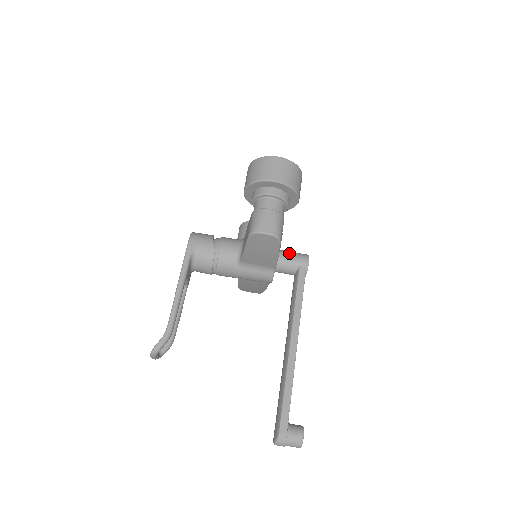
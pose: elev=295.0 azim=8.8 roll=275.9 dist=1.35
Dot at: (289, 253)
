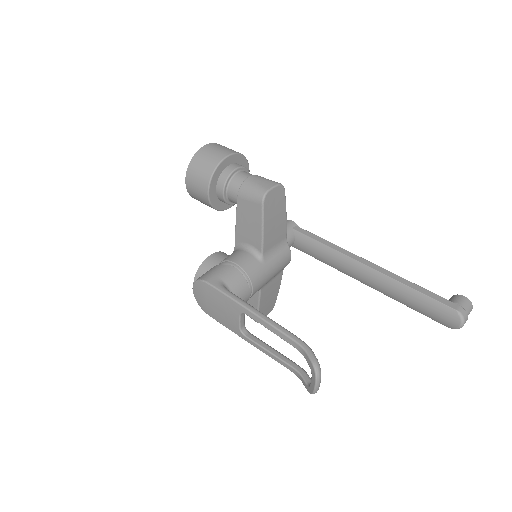
Dot at: occluded
